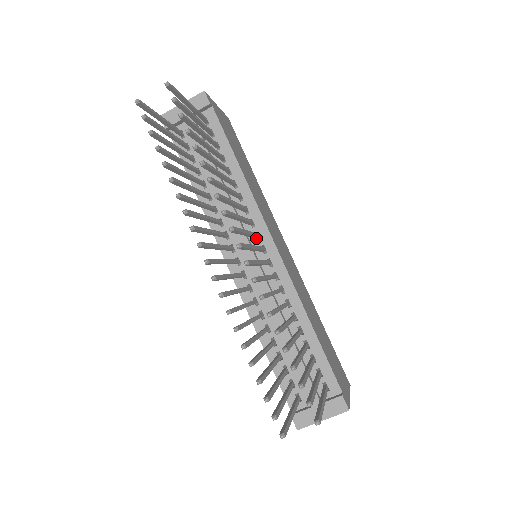
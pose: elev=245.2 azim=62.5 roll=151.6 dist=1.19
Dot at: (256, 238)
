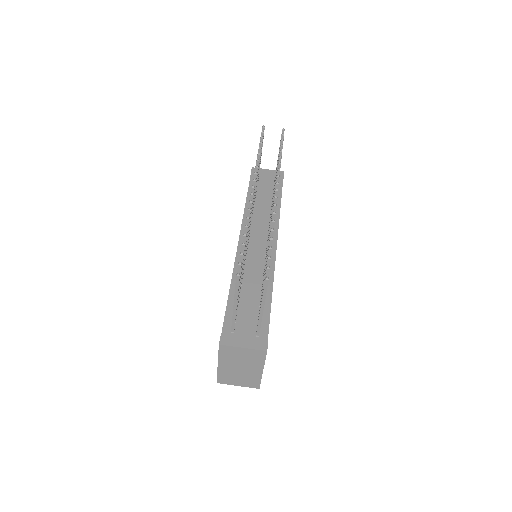
Dot at: occluded
